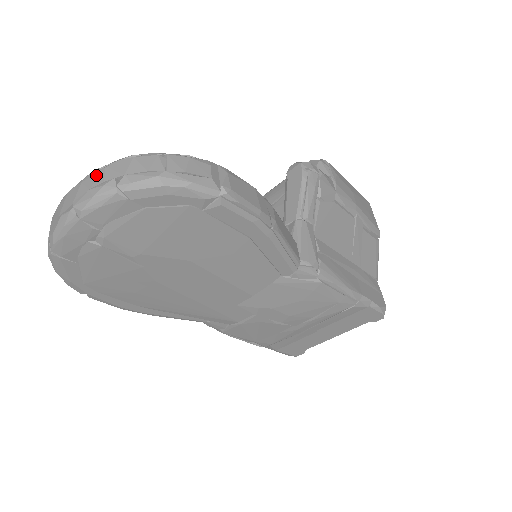
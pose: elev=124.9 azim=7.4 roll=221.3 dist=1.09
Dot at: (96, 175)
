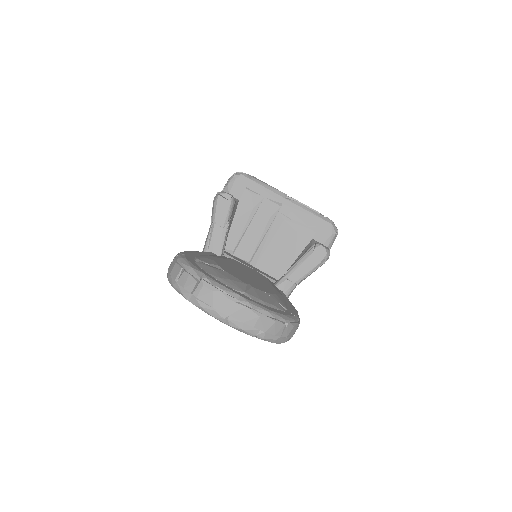
Dot at: (252, 316)
